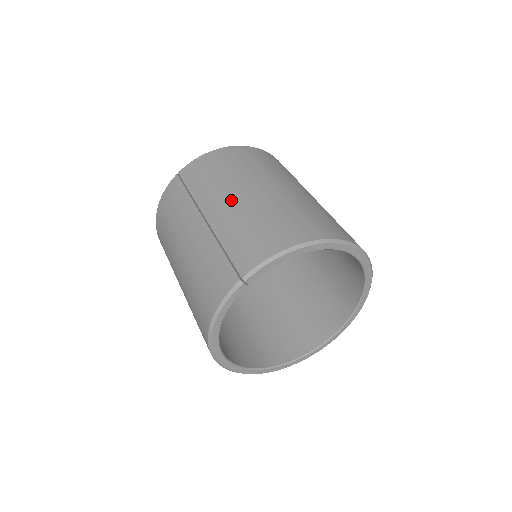
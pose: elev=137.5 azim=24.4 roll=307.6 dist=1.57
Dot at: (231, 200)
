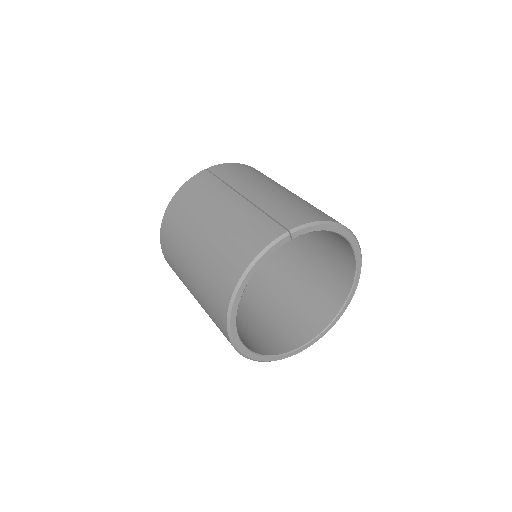
Dot at: (267, 189)
